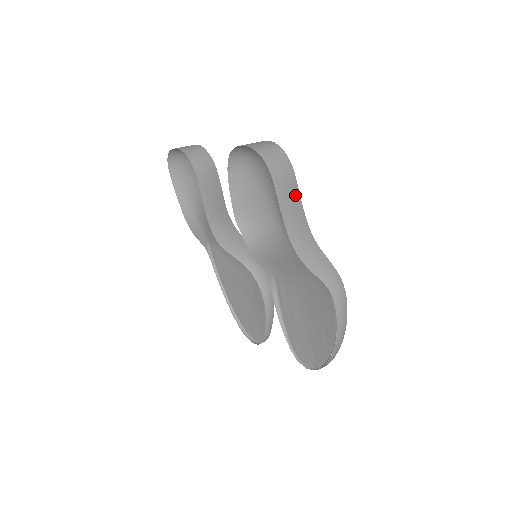
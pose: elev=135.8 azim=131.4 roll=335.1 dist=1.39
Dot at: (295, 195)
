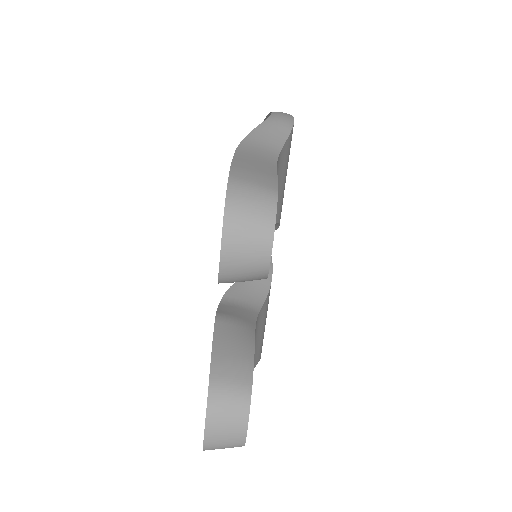
Dot at: occluded
